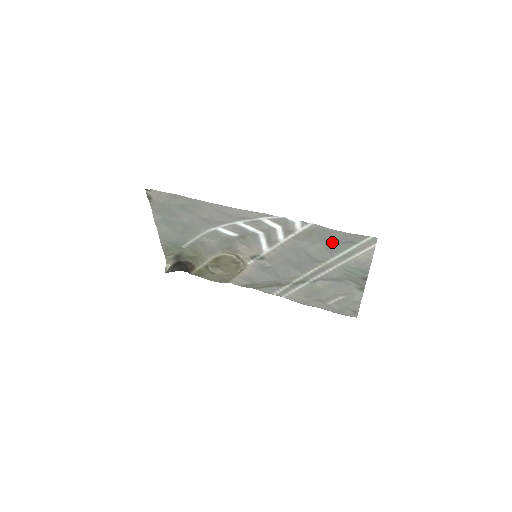
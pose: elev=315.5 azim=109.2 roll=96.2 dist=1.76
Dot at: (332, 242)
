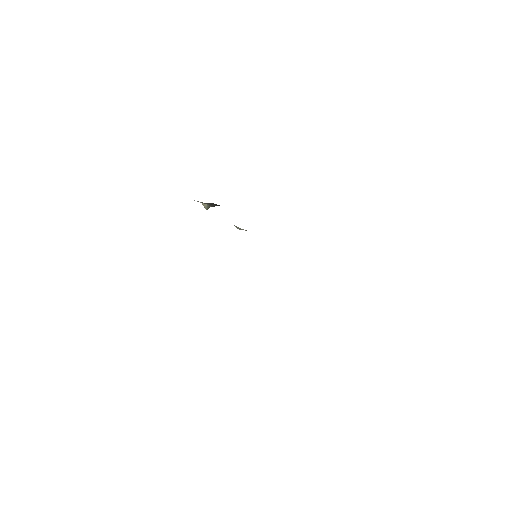
Dot at: occluded
